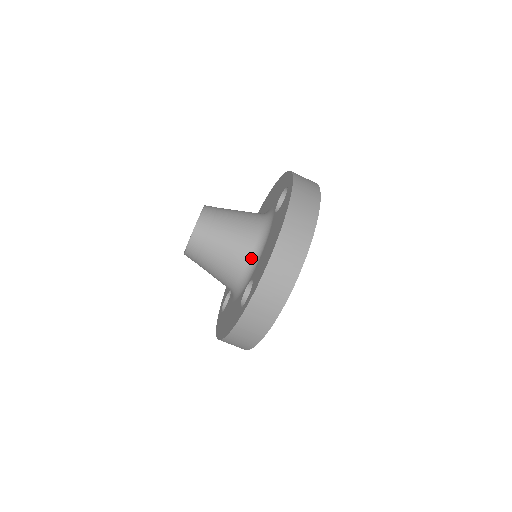
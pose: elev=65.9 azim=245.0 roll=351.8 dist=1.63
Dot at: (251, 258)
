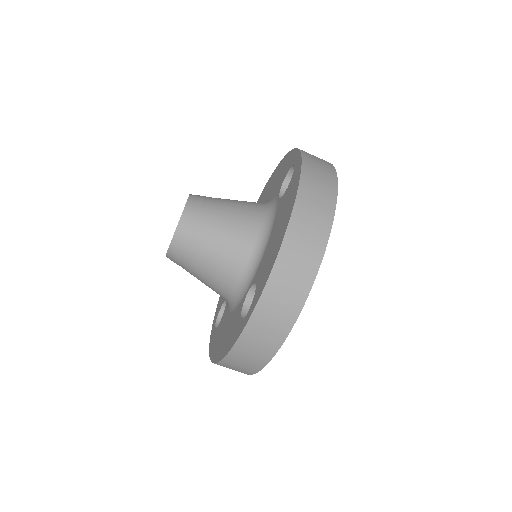
Dot at: (252, 256)
